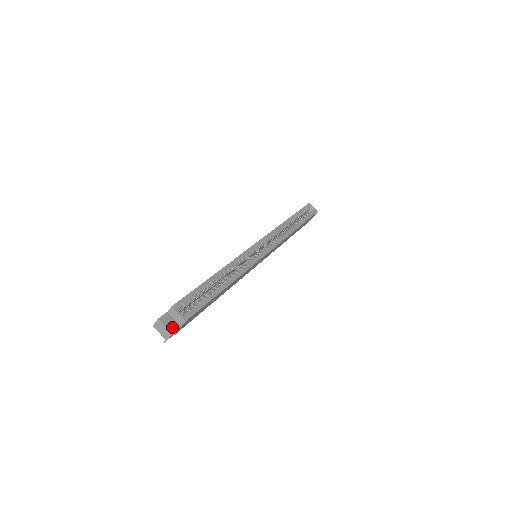
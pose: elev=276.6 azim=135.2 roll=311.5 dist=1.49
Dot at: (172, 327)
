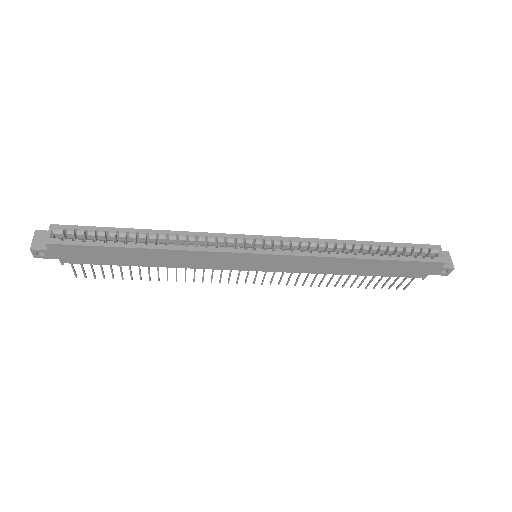
Dot at: (38, 244)
